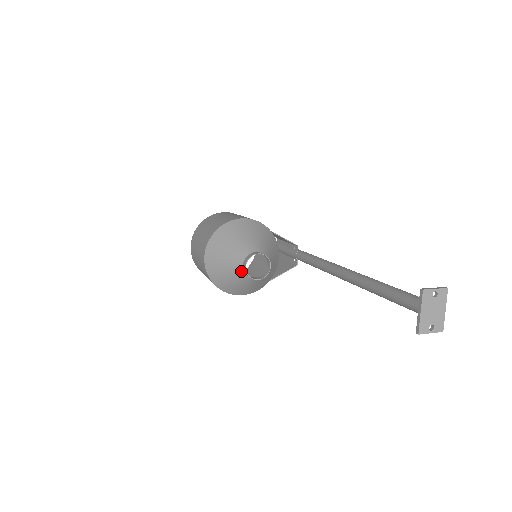
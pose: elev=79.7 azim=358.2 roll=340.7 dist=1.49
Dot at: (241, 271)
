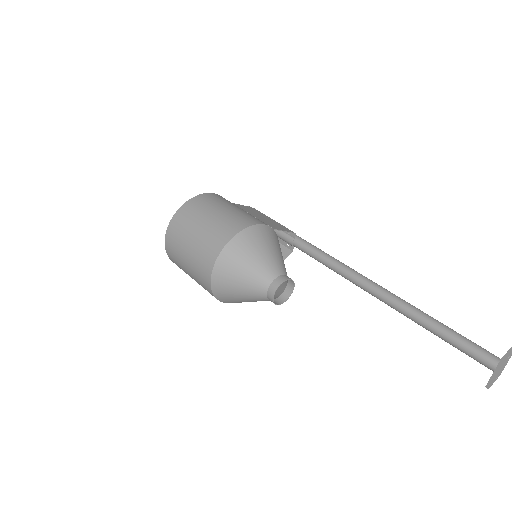
Dot at: (263, 297)
